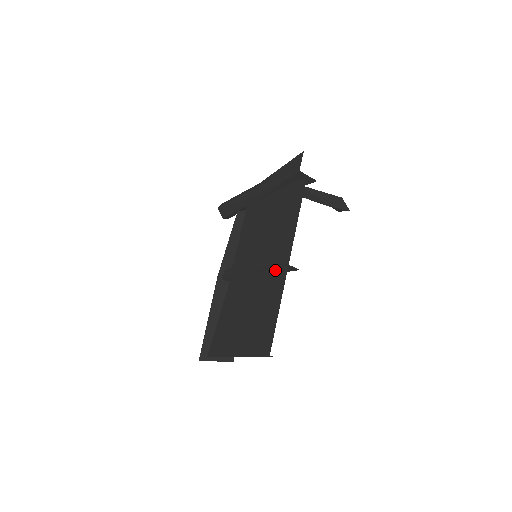
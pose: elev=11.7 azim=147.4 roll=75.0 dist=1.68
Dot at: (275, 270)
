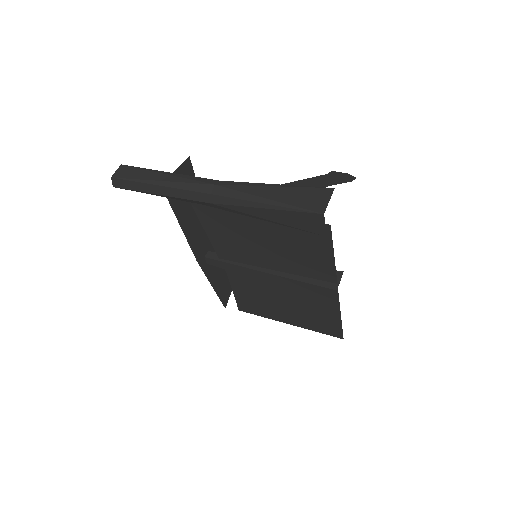
Dot at: occluded
